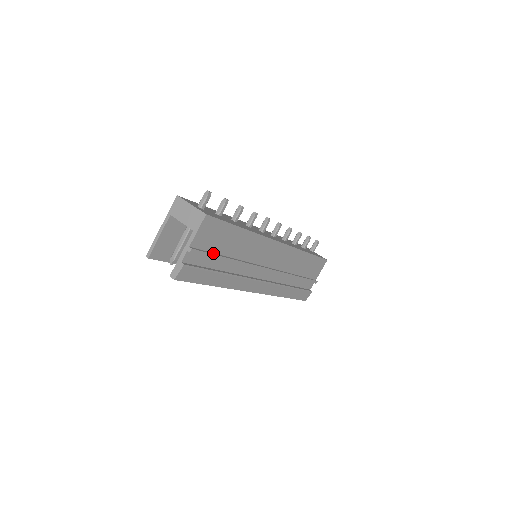
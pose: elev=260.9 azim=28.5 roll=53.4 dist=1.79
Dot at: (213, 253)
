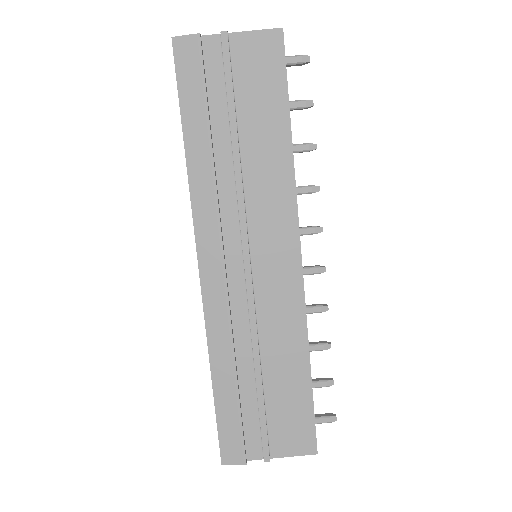
Dot at: (234, 93)
